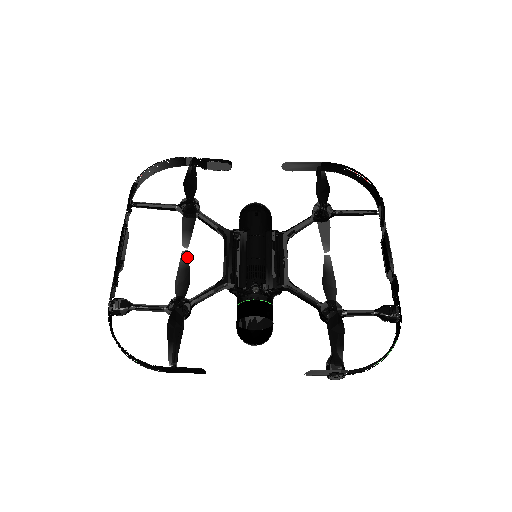
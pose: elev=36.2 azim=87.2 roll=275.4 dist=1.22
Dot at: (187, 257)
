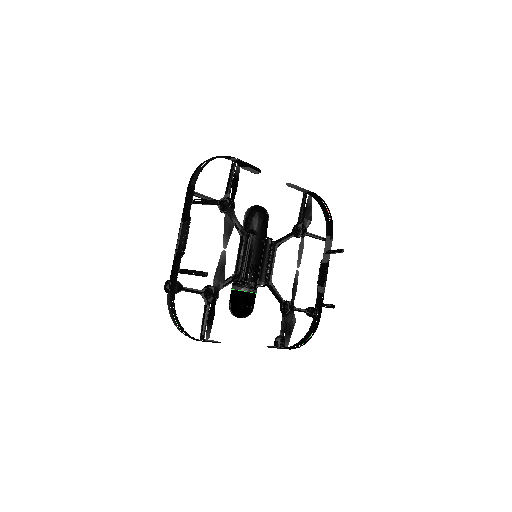
Dot at: (225, 257)
